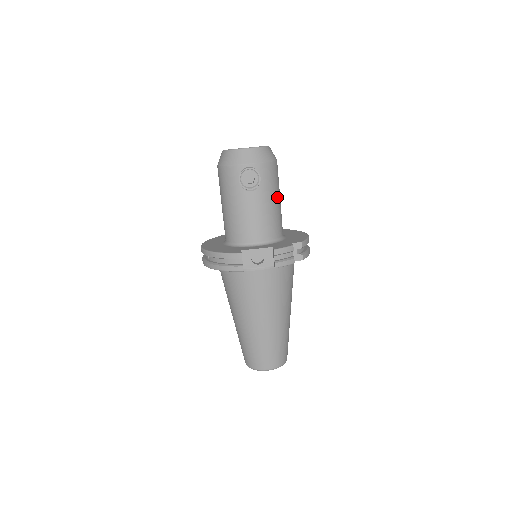
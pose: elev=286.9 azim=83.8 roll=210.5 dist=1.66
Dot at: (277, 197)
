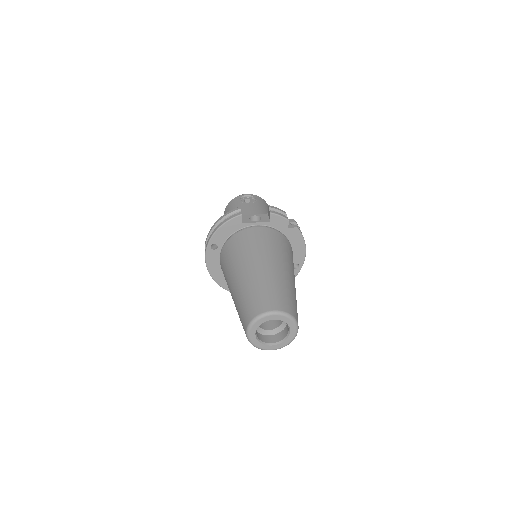
Dot at: occluded
